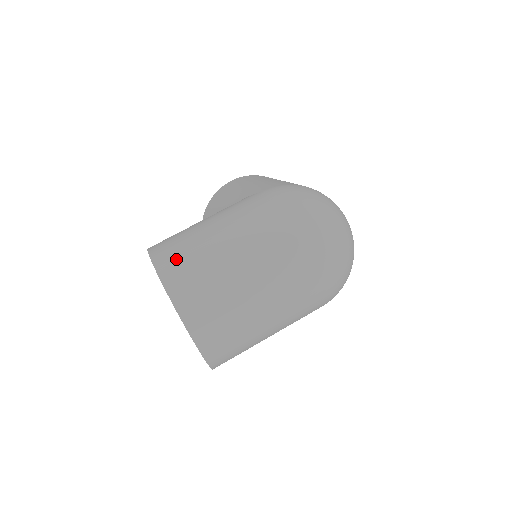
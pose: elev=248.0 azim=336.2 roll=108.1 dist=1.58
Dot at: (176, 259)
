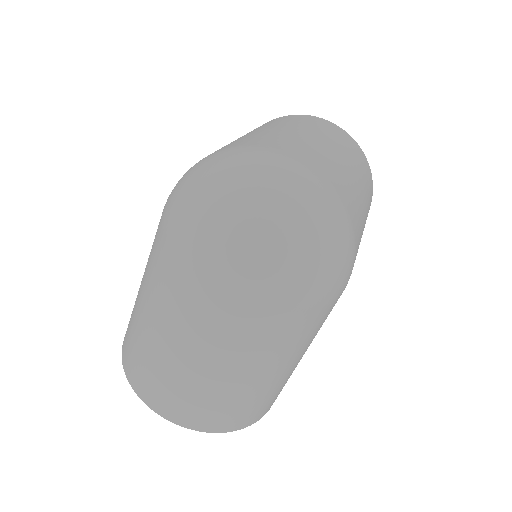
Dot at: (127, 335)
